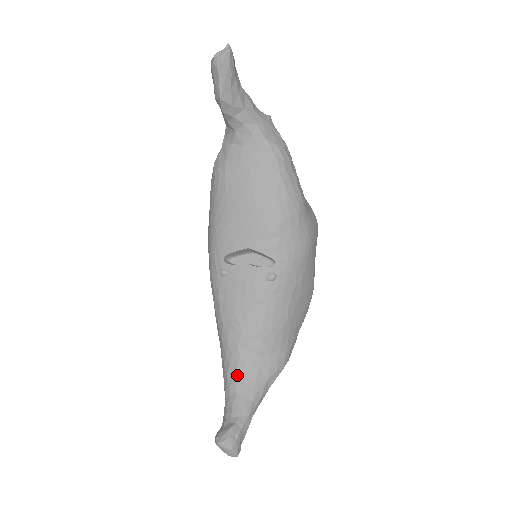
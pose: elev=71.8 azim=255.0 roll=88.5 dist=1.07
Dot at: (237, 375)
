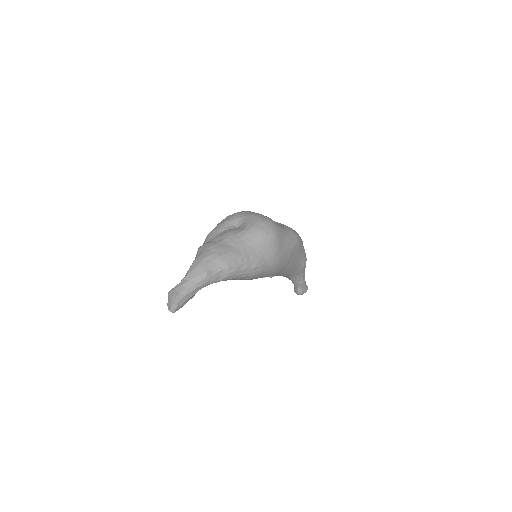
Dot at: occluded
